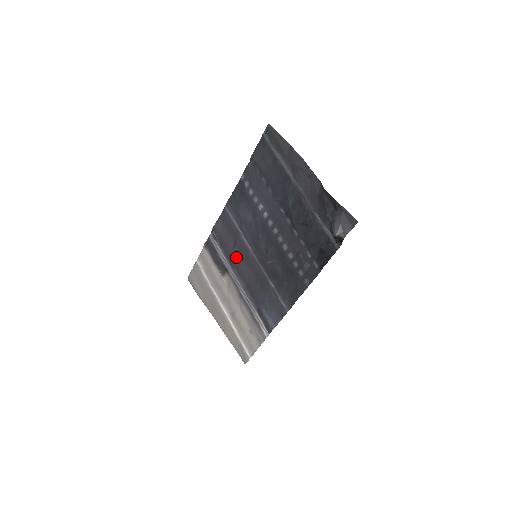
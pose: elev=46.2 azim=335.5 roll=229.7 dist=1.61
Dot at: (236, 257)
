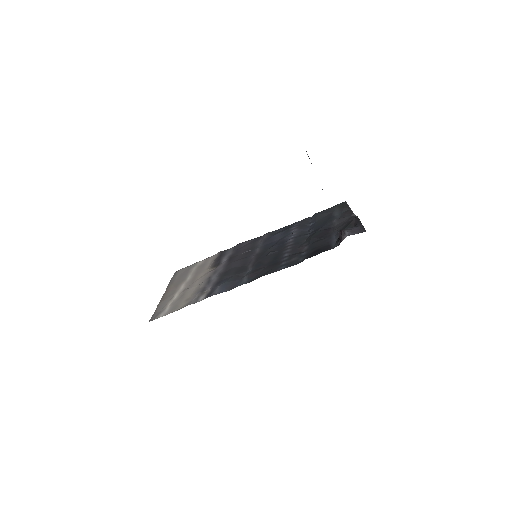
Dot at: (238, 257)
